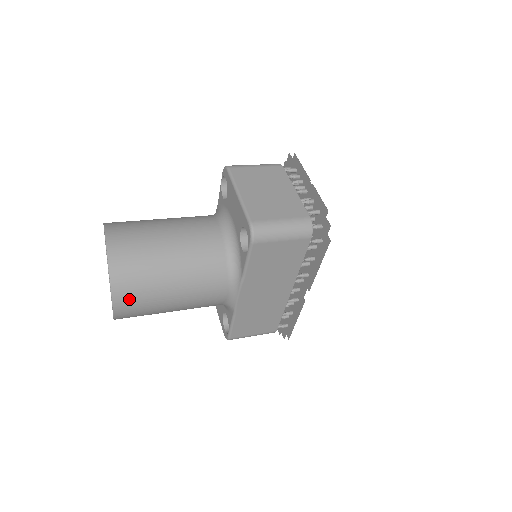
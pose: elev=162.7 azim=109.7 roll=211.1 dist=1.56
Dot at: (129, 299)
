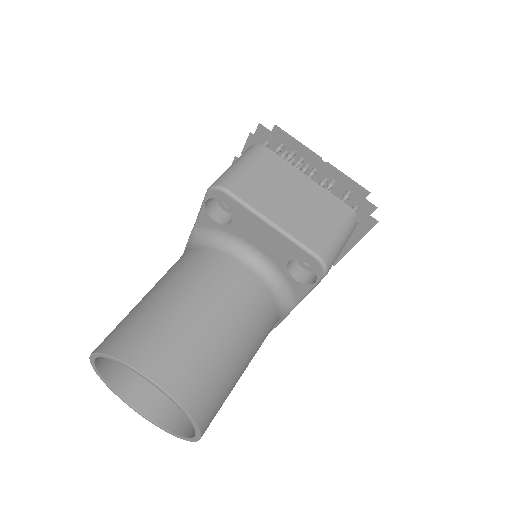
Dot at: (213, 418)
